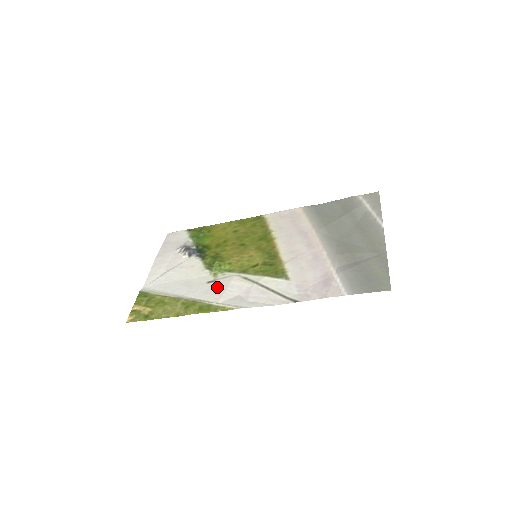
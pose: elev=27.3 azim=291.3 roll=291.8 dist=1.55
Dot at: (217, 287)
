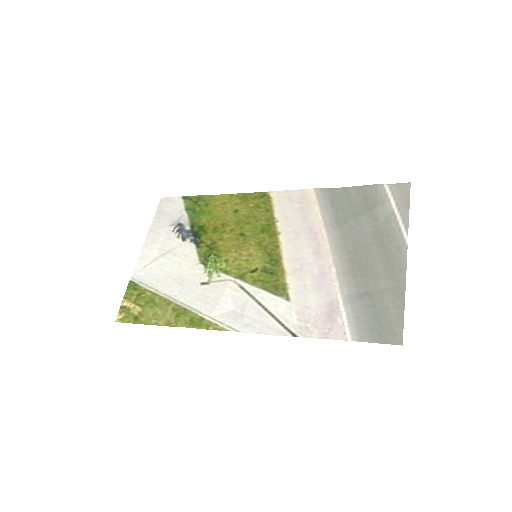
Dot at: (211, 294)
